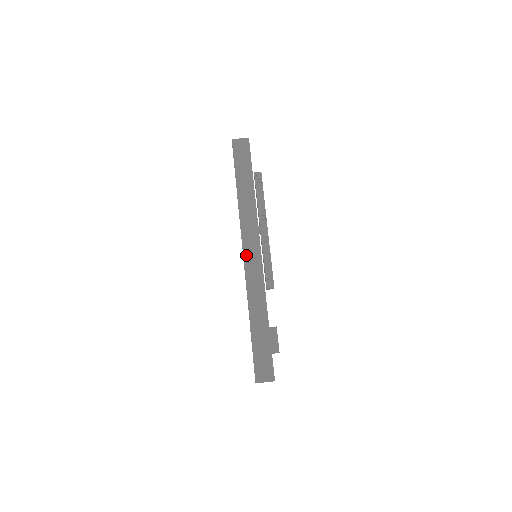
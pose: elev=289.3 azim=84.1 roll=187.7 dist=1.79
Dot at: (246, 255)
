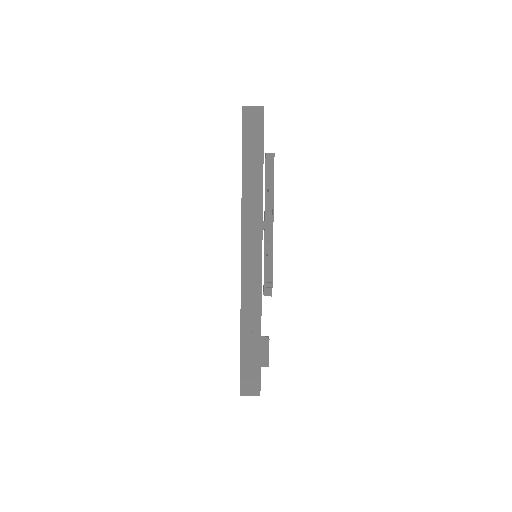
Dot at: (244, 256)
